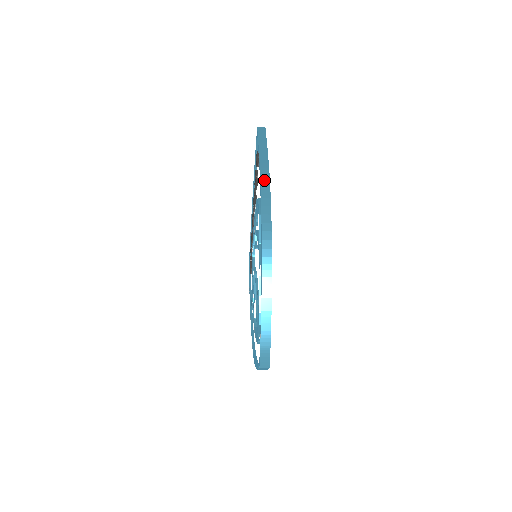
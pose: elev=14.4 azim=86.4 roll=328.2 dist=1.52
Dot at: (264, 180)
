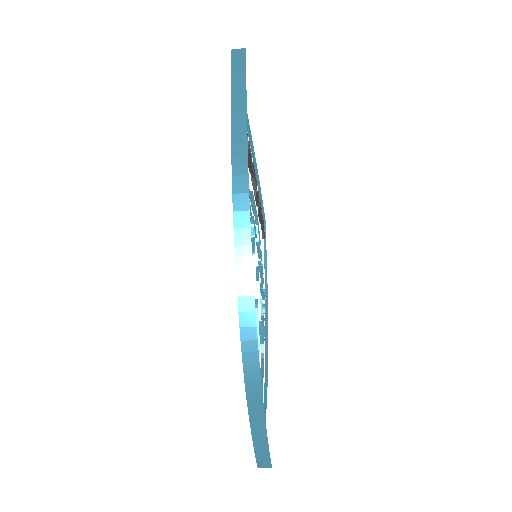
Dot at: (238, 189)
